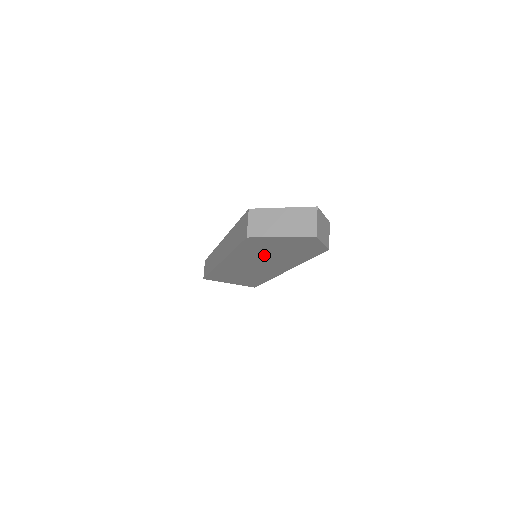
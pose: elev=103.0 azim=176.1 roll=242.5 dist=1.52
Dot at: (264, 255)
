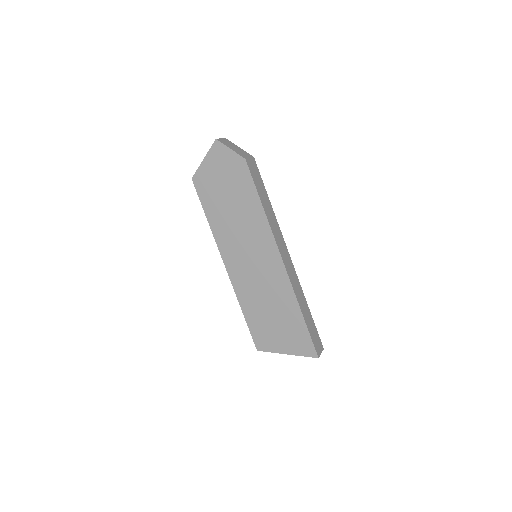
Dot at: (229, 214)
